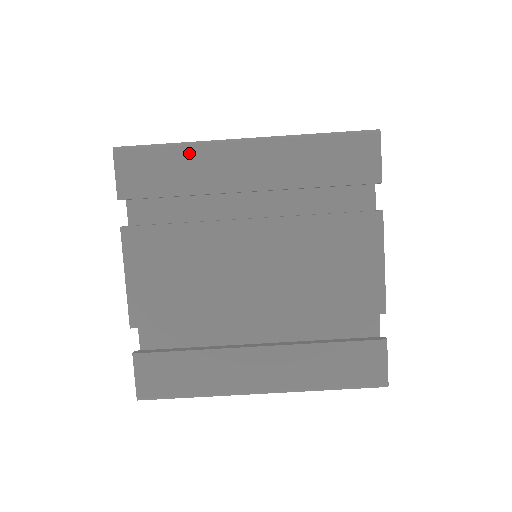
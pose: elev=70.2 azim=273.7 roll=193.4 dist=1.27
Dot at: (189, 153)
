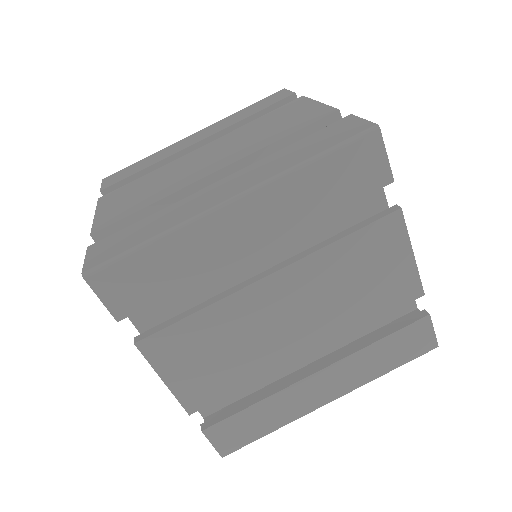
Dot at: (155, 155)
